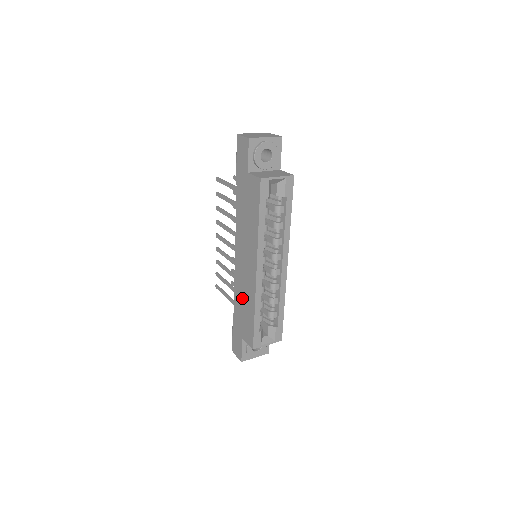
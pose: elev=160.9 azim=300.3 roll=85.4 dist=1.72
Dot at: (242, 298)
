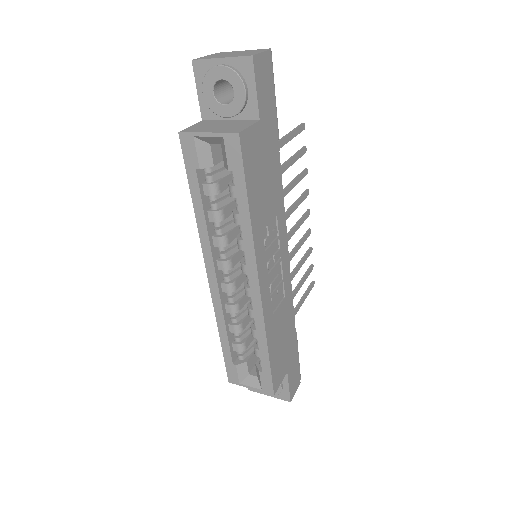
Dot at: occluded
